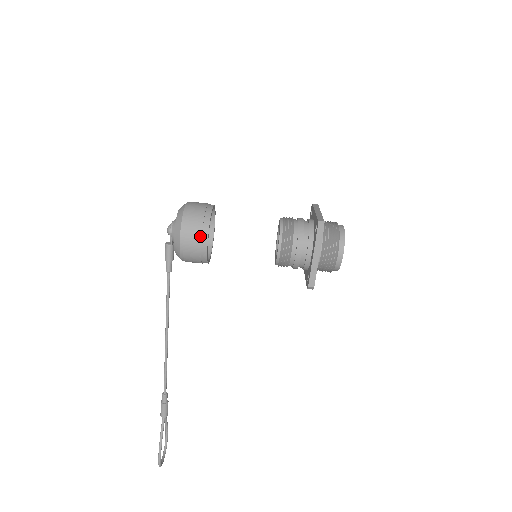
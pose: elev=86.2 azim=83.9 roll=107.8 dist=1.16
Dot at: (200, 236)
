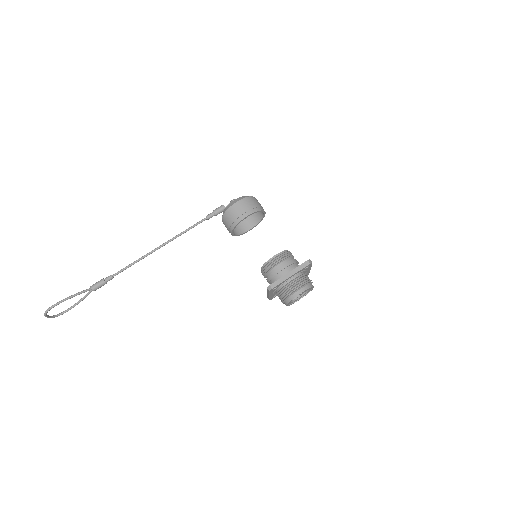
Dot at: (249, 209)
